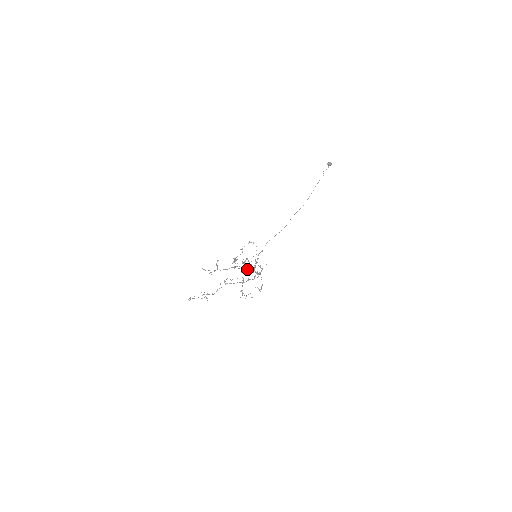
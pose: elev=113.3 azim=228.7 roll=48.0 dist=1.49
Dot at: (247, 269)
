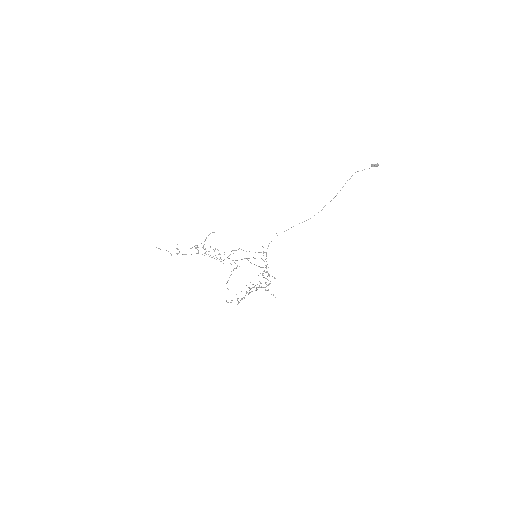
Dot at: (263, 273)
